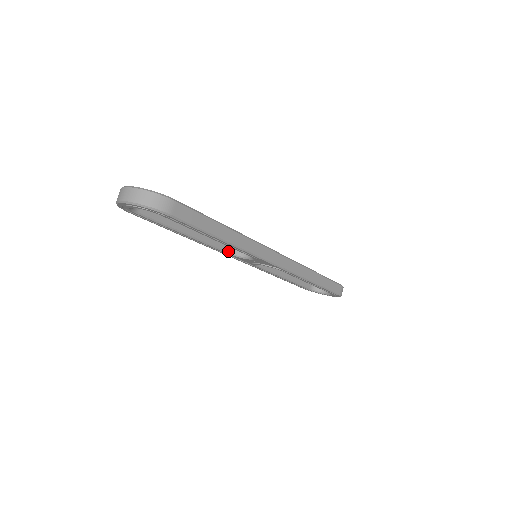
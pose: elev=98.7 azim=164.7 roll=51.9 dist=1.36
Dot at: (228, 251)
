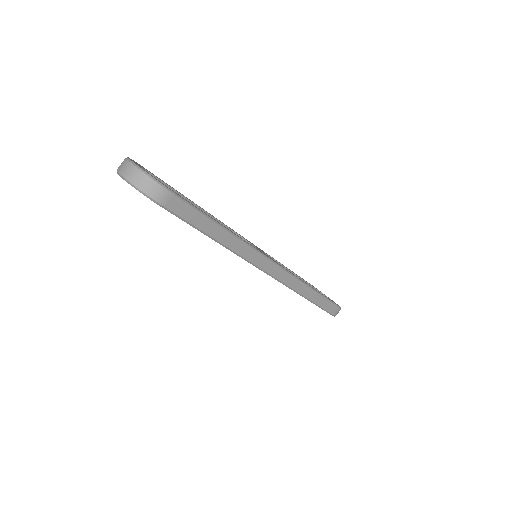
Dot at: occluded
